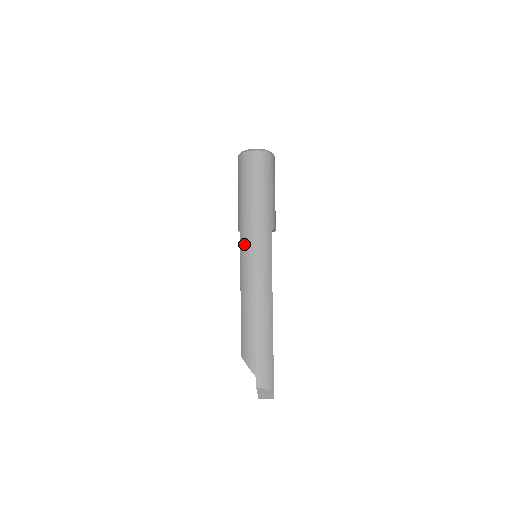
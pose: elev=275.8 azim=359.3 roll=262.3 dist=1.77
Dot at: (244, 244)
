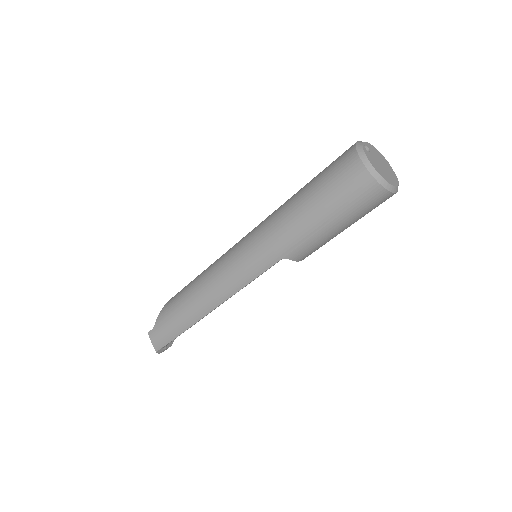
Dot at: (251, 234)
